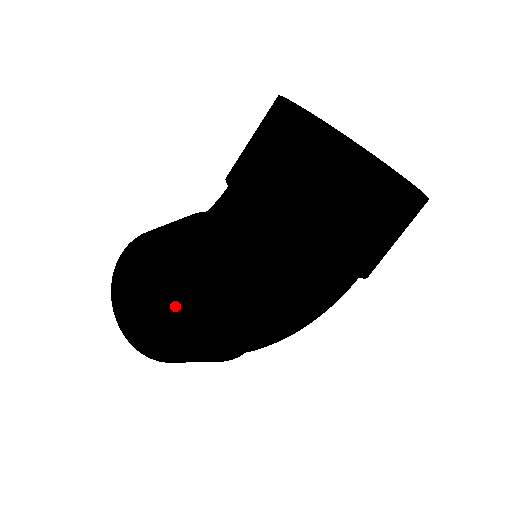
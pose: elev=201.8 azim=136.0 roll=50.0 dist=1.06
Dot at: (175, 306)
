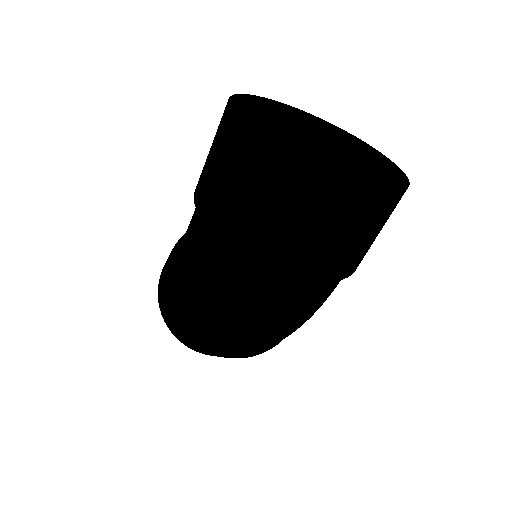
Dot at: (172, 297)
